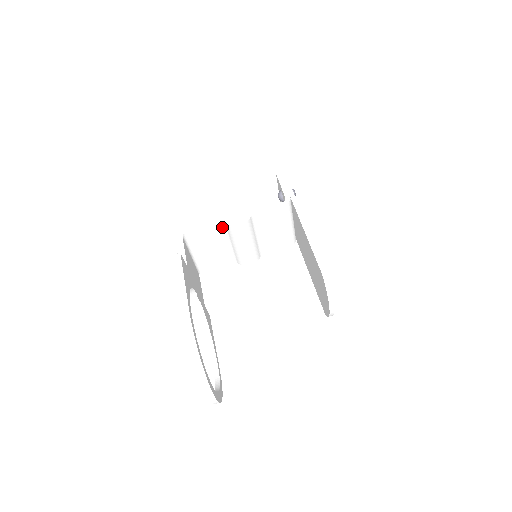
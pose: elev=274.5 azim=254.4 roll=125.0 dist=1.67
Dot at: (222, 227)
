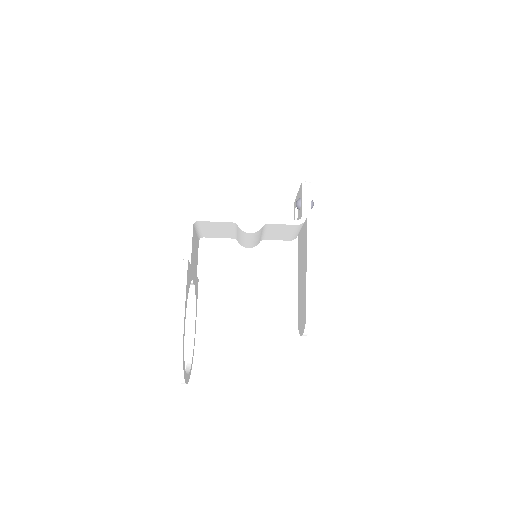
Dot at: (233, 224)
